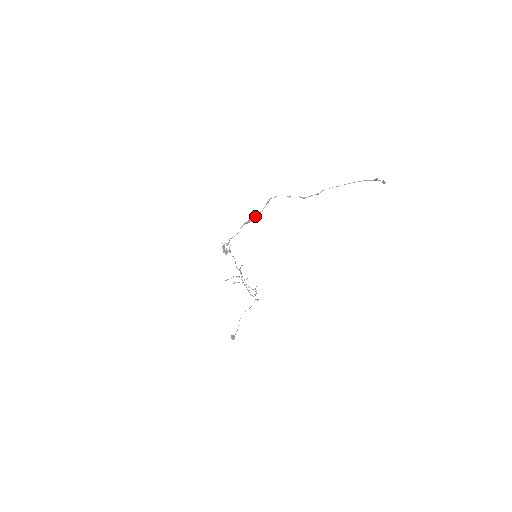
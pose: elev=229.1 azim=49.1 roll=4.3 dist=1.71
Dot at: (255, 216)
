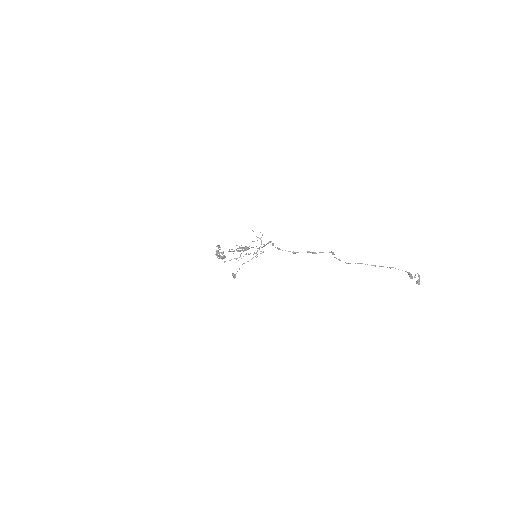
Dot at: (253, 247)
